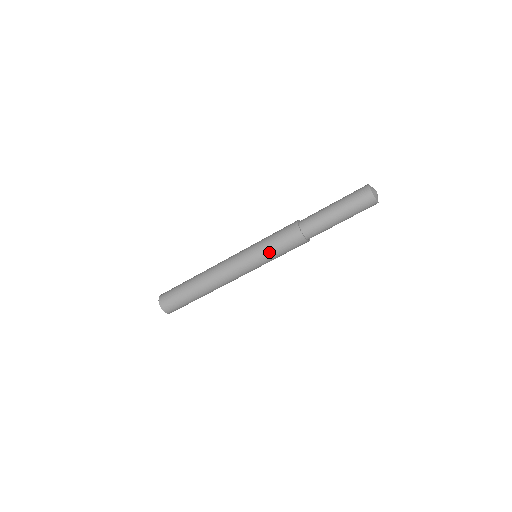
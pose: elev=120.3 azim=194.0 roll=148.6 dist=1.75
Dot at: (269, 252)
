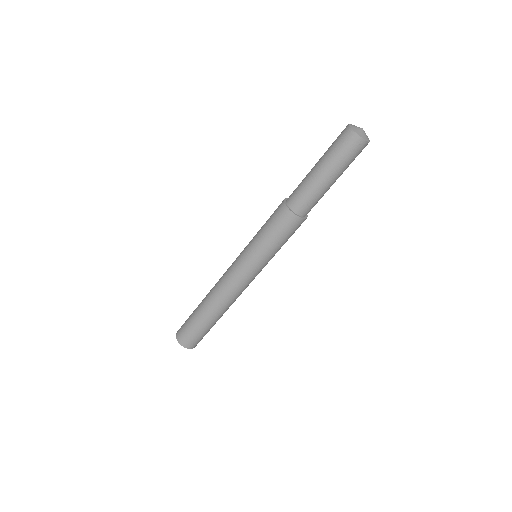
Dot at: (257, 237)
